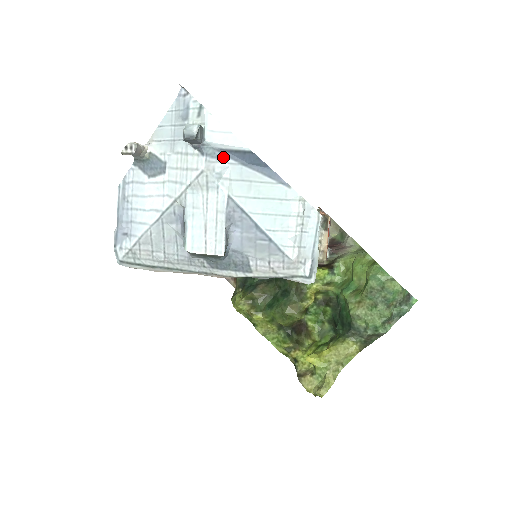
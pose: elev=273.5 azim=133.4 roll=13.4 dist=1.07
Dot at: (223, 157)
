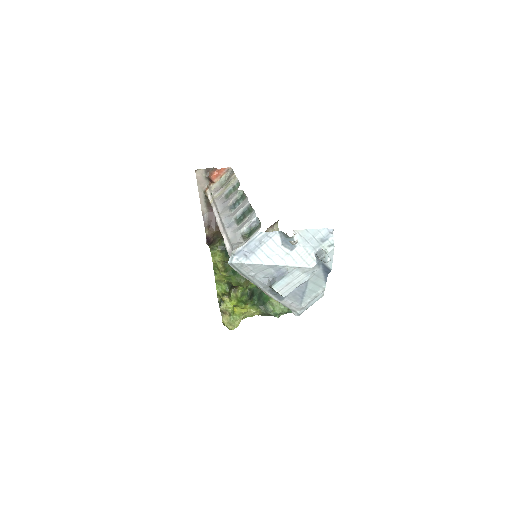
Dot at: (321, 266)
